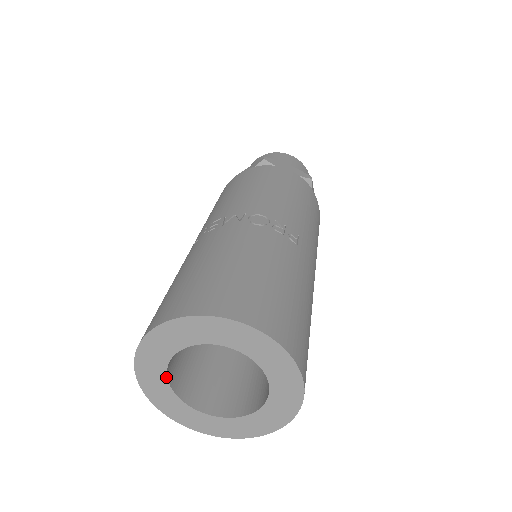
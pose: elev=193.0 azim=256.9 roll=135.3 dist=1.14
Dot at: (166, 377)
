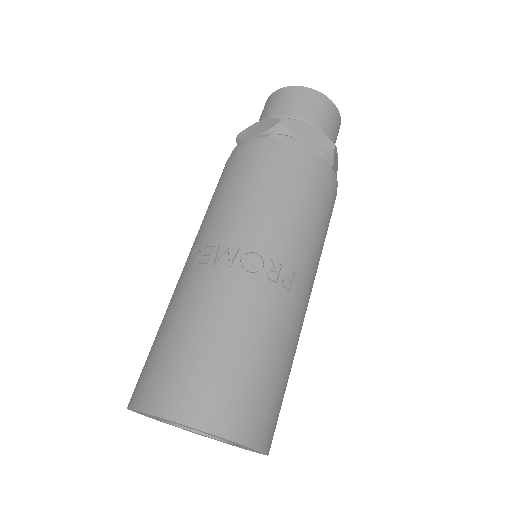
Dot at: (155, 418)
